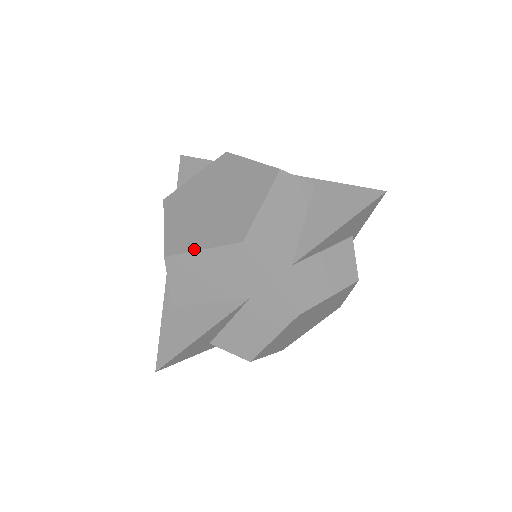
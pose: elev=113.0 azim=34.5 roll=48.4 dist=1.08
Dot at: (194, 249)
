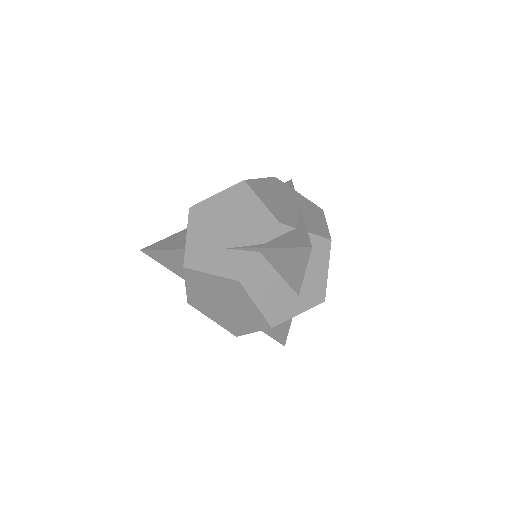
Dot at: (248, 333)
